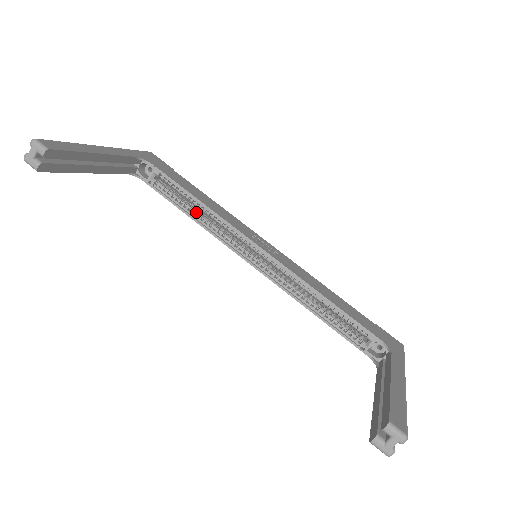
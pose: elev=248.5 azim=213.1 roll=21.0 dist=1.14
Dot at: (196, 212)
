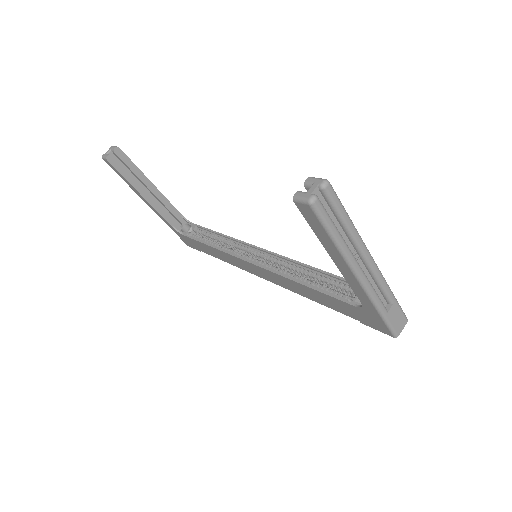
Dot at: (215, 243)
